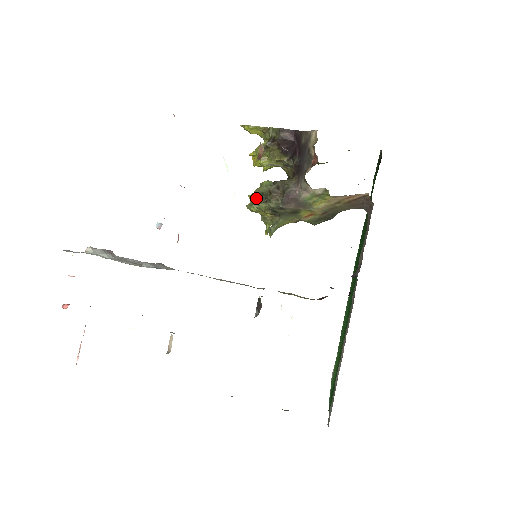
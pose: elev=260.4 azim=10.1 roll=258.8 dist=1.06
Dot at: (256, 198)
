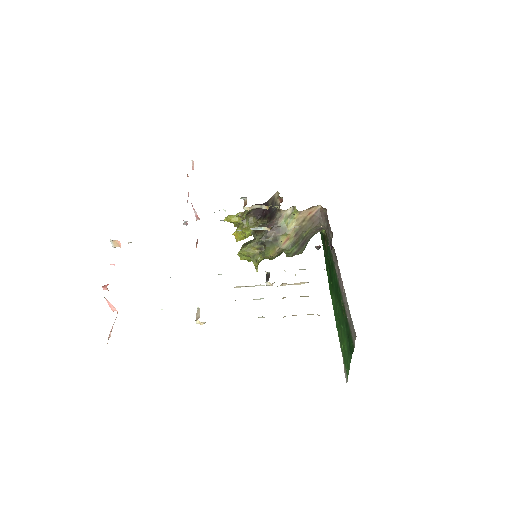
Dot at: (245, 245)
